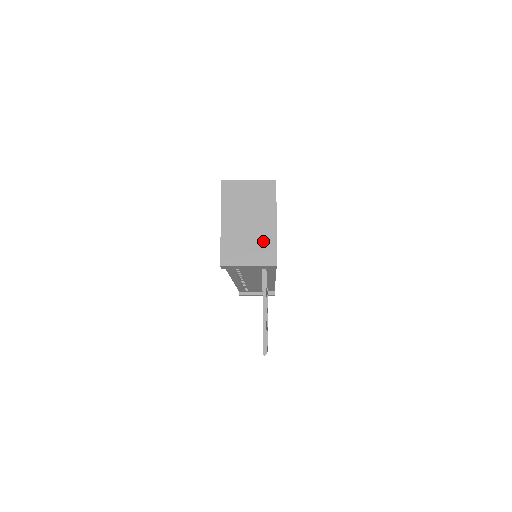
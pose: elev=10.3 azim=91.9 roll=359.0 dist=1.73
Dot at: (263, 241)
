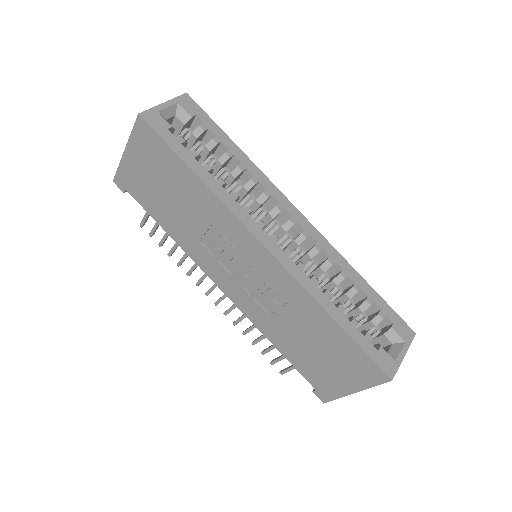
Dot at: occluded
